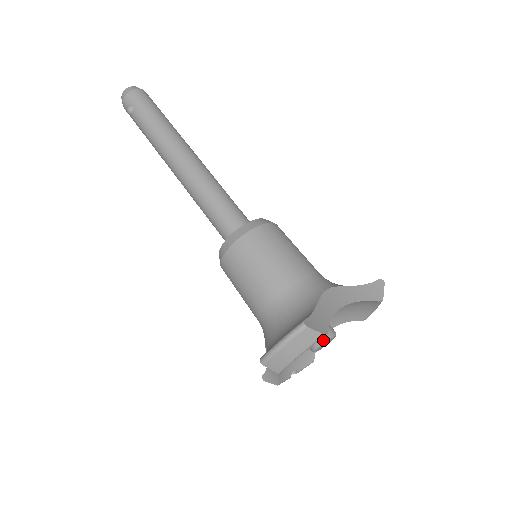
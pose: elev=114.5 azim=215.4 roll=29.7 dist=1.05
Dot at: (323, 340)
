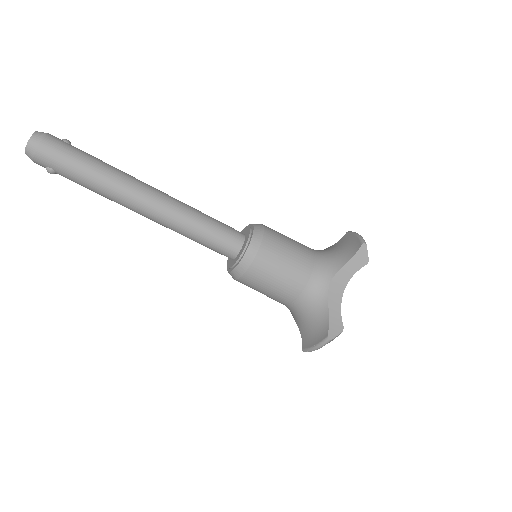
Dot at: occluded
